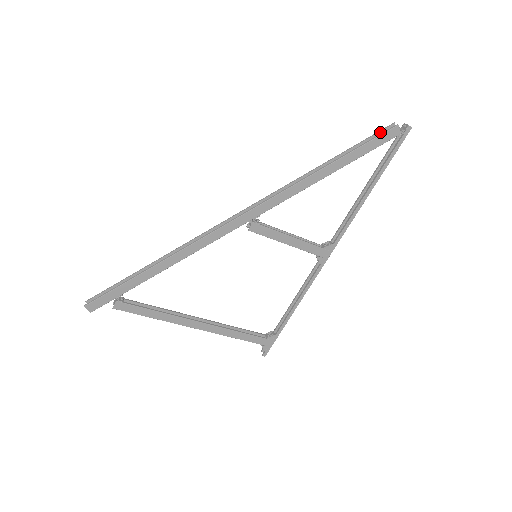
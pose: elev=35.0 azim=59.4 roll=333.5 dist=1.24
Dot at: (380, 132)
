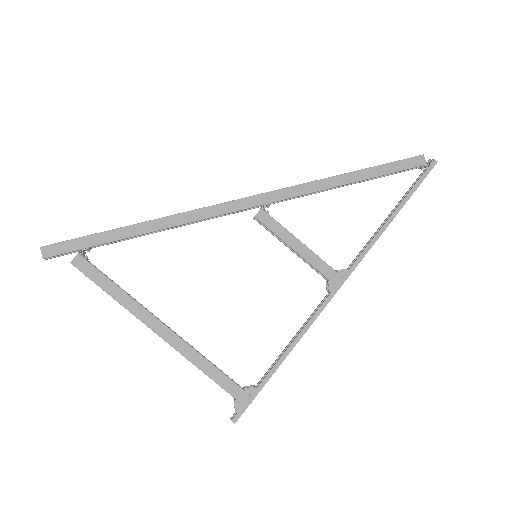
Dot at: occluded
